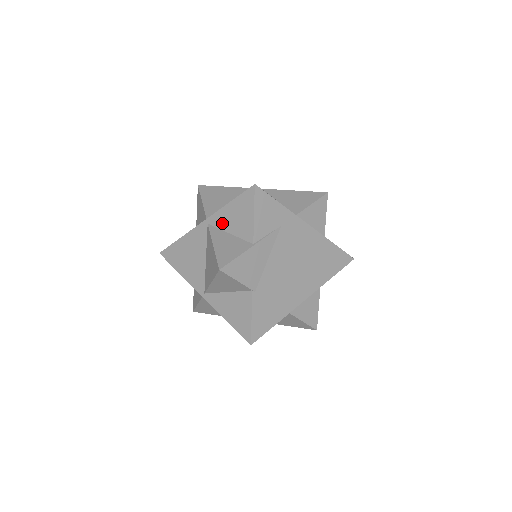
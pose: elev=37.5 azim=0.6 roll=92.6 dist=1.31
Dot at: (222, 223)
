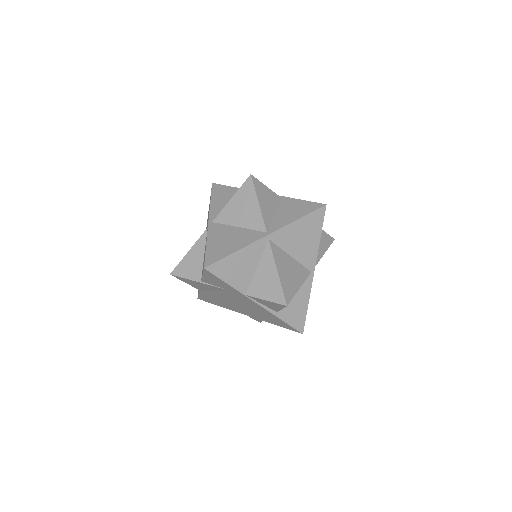
Dot at: occluded
